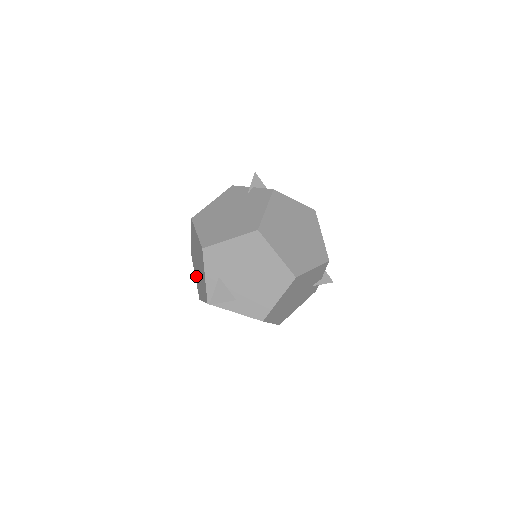
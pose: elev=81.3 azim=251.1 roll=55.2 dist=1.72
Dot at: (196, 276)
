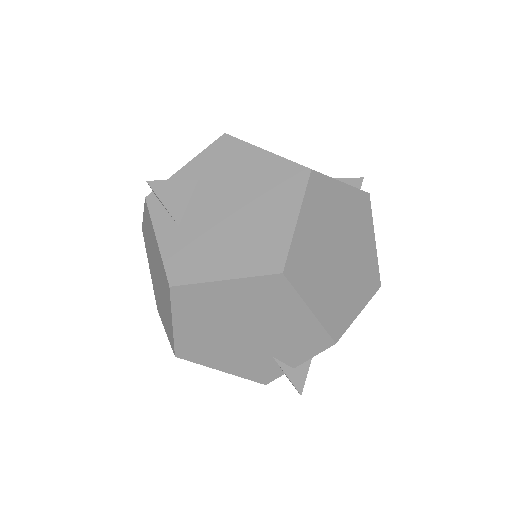
Dot at: occluded
